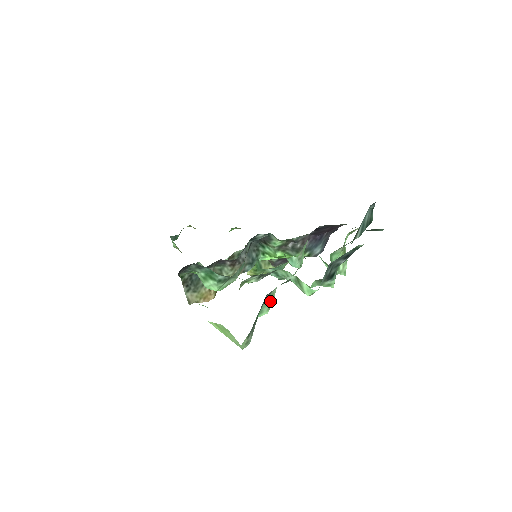
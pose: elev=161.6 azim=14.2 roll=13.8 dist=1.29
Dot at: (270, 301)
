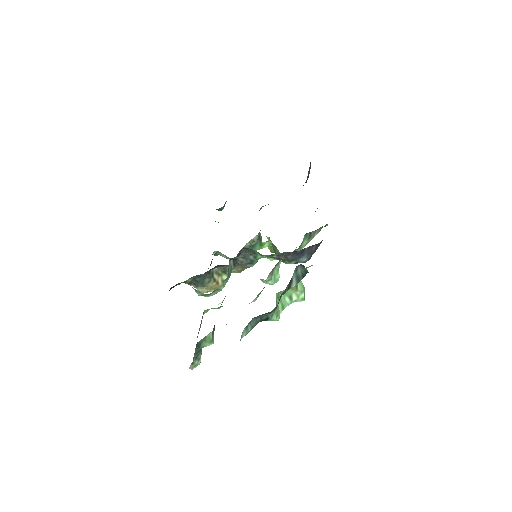
Dot at: (208, 341)
